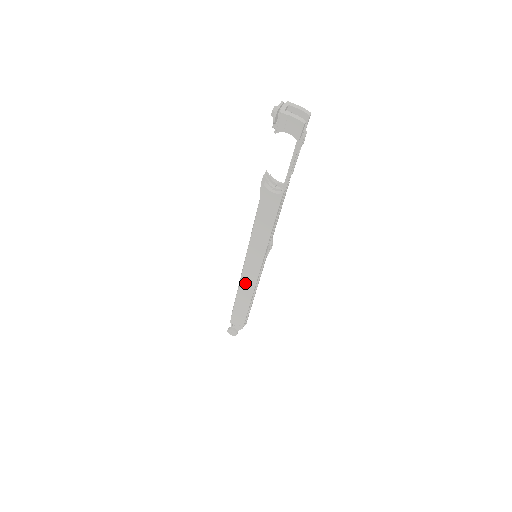
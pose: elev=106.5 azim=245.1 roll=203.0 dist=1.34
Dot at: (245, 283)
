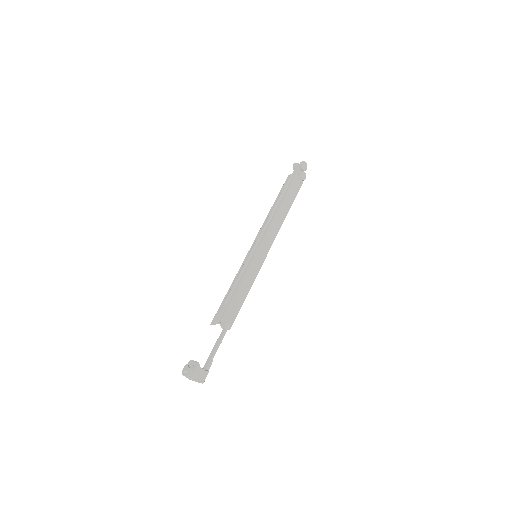
Dot at: occluded
